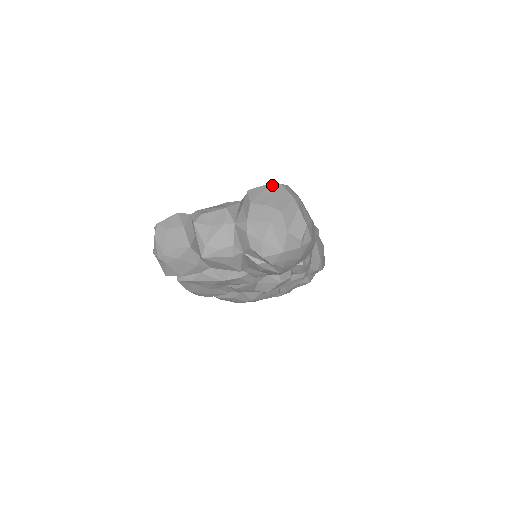
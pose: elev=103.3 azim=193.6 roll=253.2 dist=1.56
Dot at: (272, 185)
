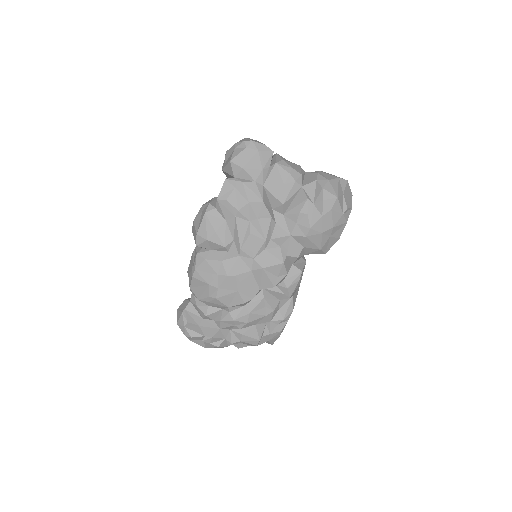
Dot at: occluded
